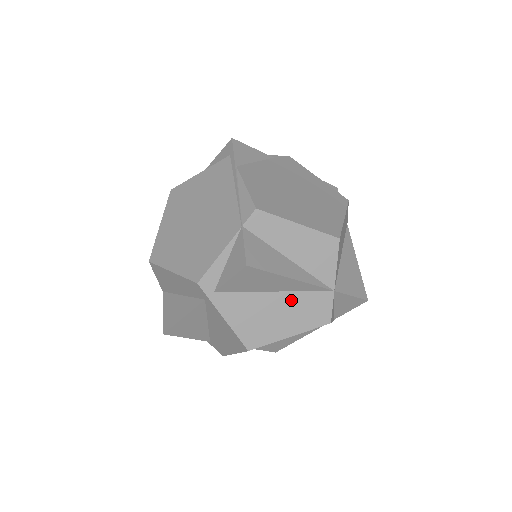
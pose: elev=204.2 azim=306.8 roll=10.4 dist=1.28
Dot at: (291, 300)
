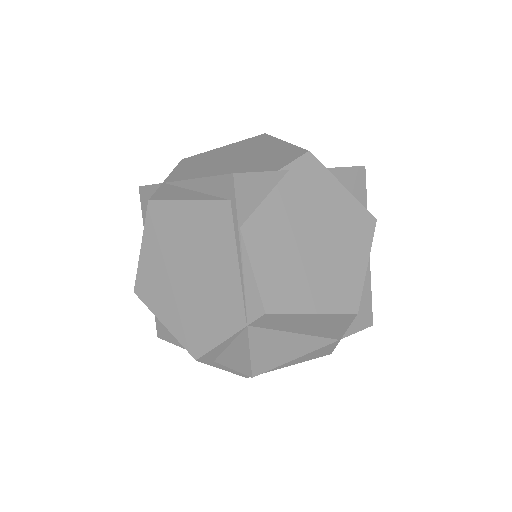
Dot at: occluded
